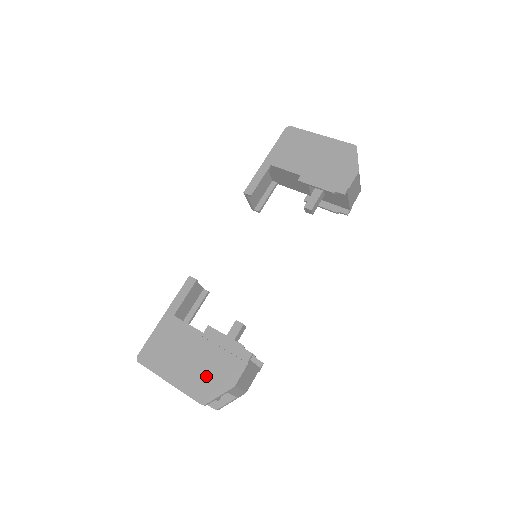
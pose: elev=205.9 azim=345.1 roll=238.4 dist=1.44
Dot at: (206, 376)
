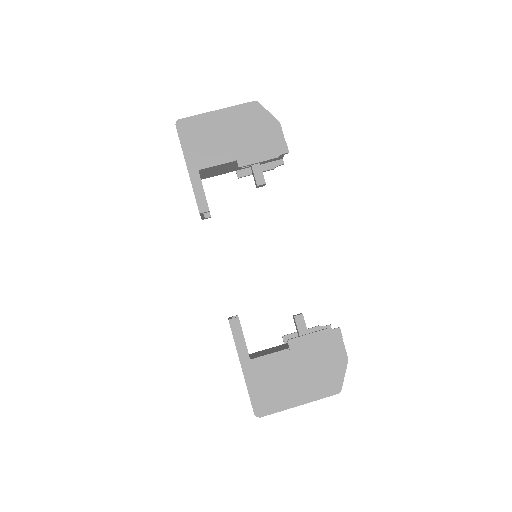
Dot at: (322, 374)
